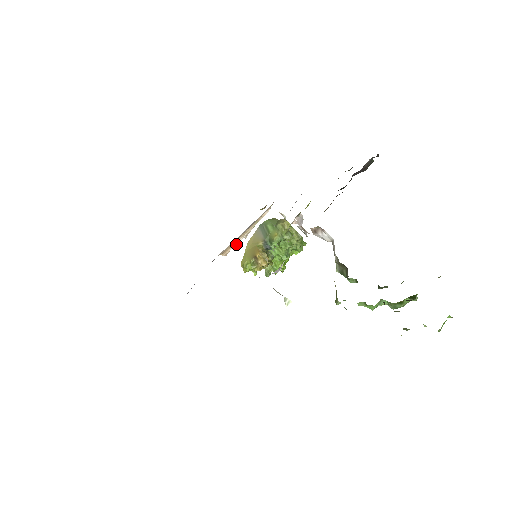
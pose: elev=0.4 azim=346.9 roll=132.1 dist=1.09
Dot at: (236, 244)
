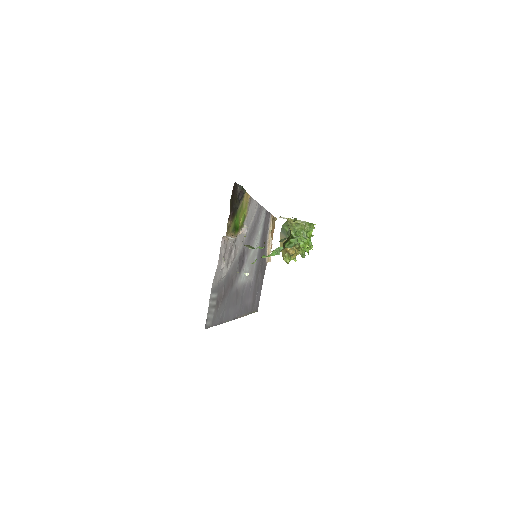
Dot at: (270, 251)
